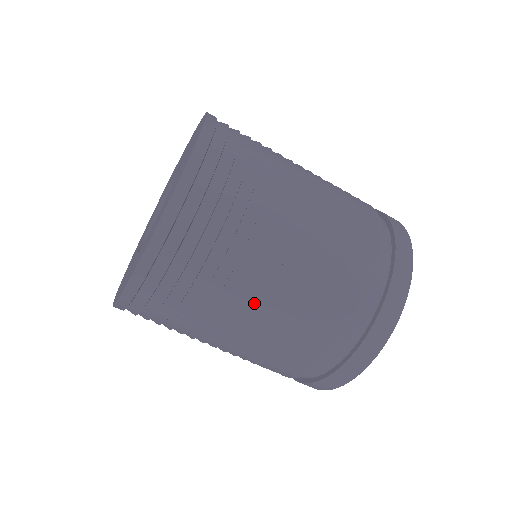
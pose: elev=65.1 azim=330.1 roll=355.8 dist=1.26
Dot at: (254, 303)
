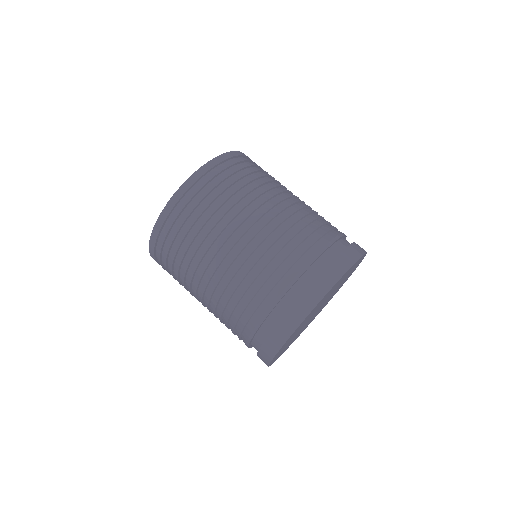
Dot at: (200, 301)
